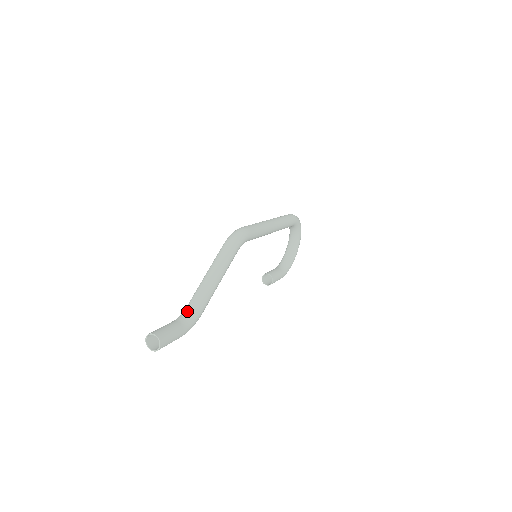
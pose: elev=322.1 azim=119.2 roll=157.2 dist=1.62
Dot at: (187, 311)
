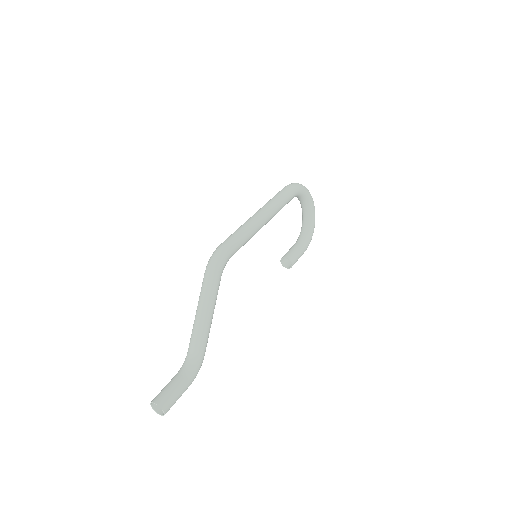
Dot at: (187, 359)
